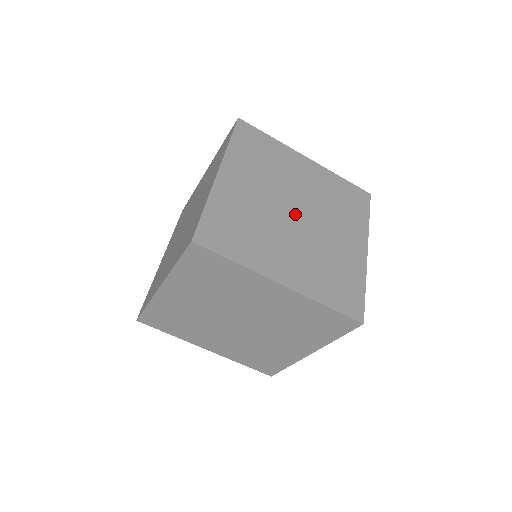
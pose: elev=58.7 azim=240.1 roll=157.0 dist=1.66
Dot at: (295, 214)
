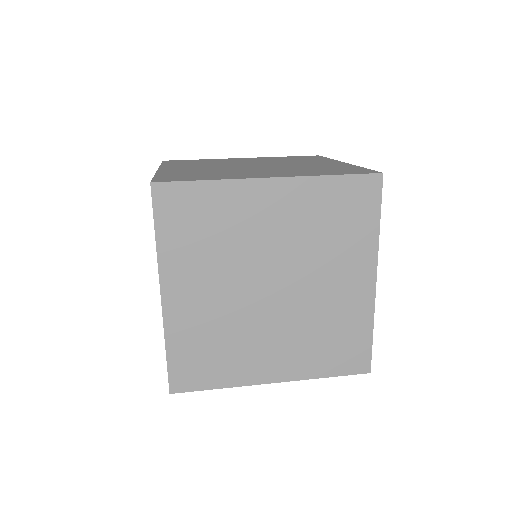
Dot at: occluded
